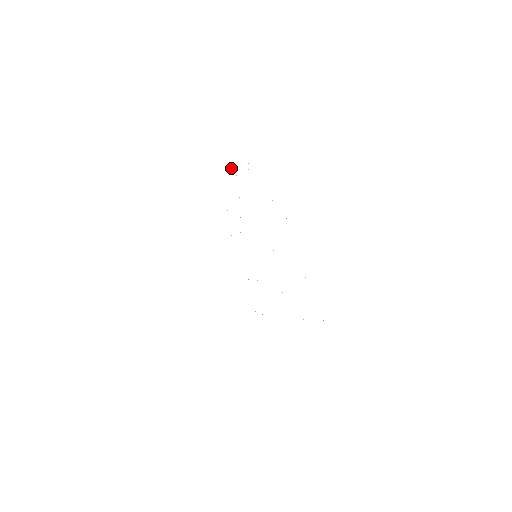
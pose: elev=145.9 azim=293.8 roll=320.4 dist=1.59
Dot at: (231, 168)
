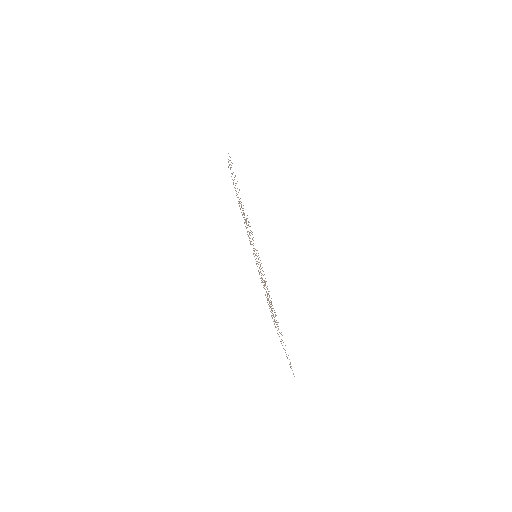
Dot at: (229, 164)
